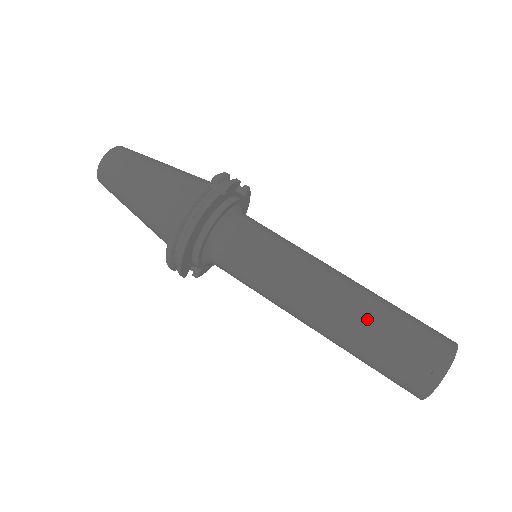
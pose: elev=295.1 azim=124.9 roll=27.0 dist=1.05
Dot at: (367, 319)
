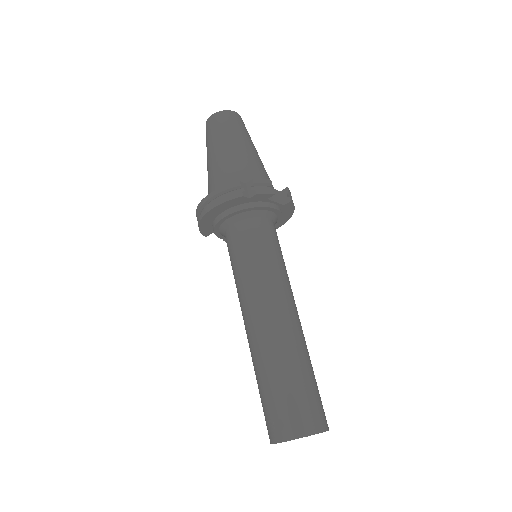
Dot at: (270, 359)
